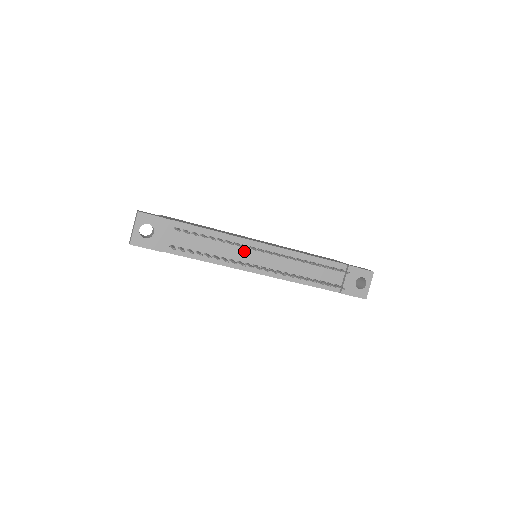
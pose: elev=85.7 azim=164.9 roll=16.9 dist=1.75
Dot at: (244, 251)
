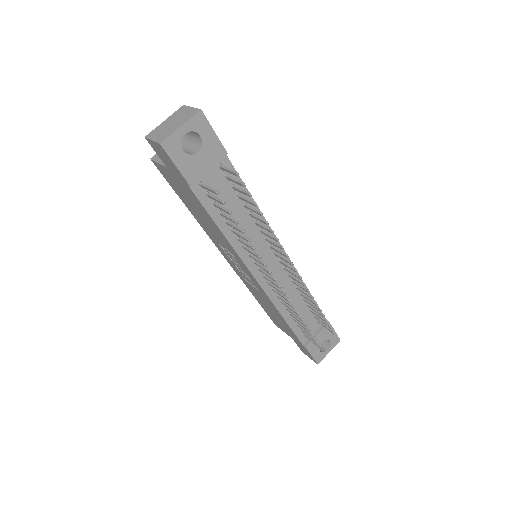
Dot at: (263, 245)
